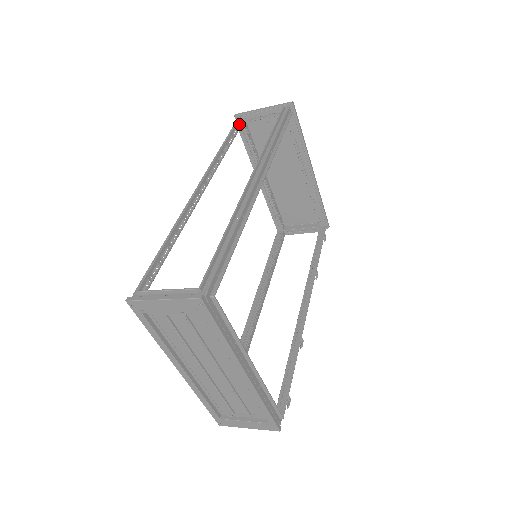
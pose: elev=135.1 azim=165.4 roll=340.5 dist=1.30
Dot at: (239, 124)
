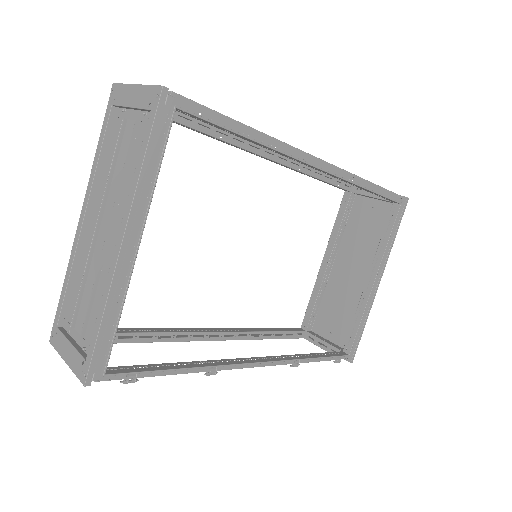
Dot at: (347, 189)
